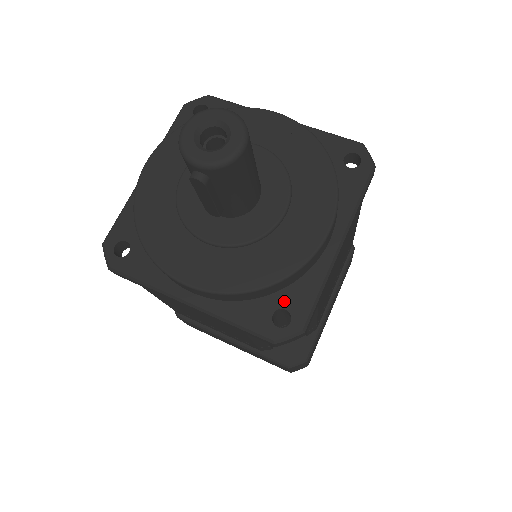
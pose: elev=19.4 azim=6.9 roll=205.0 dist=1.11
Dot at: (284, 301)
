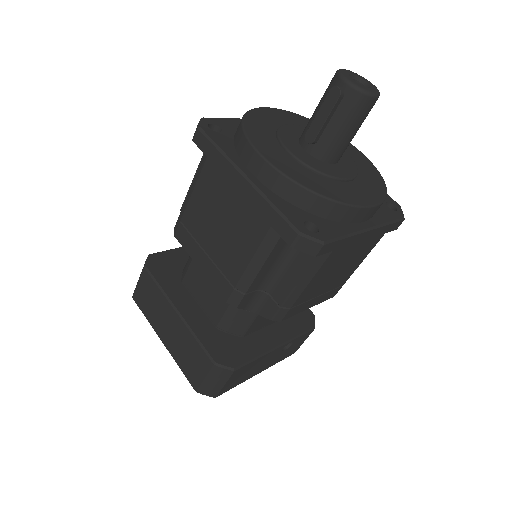
Dot at: (317, 222)
